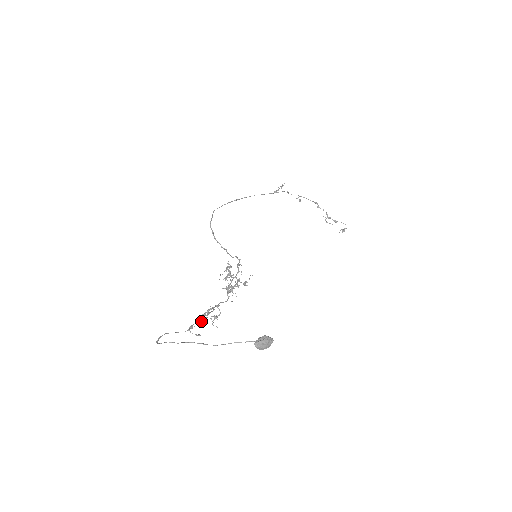
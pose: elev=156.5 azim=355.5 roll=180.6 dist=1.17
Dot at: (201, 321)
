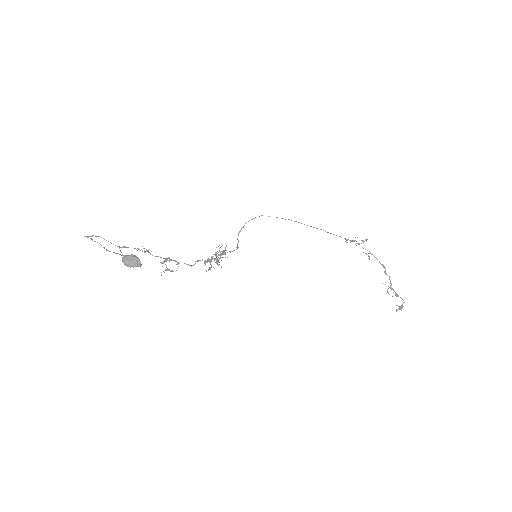
Dot at: occluded
